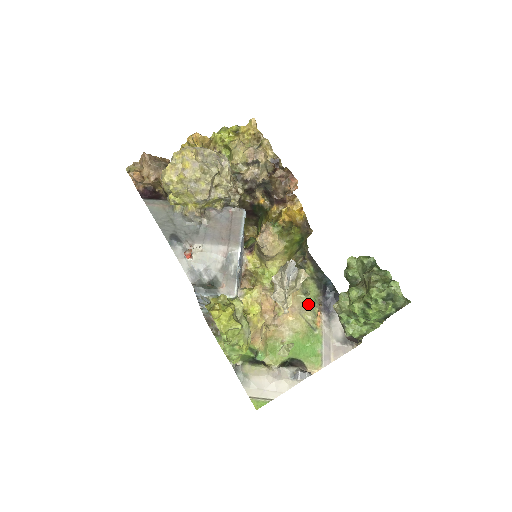
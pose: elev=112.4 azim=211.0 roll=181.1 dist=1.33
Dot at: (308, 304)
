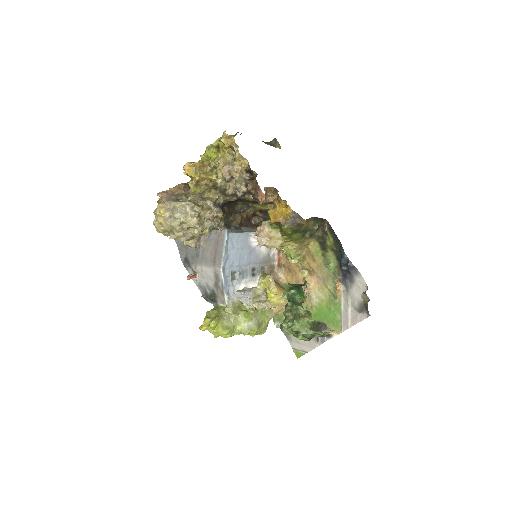
Dot at: (329, 275)
